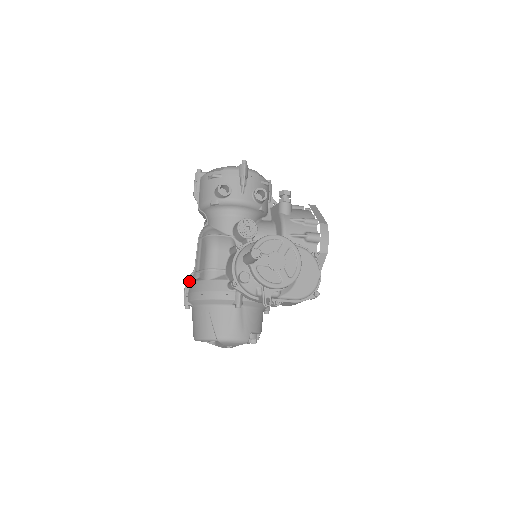
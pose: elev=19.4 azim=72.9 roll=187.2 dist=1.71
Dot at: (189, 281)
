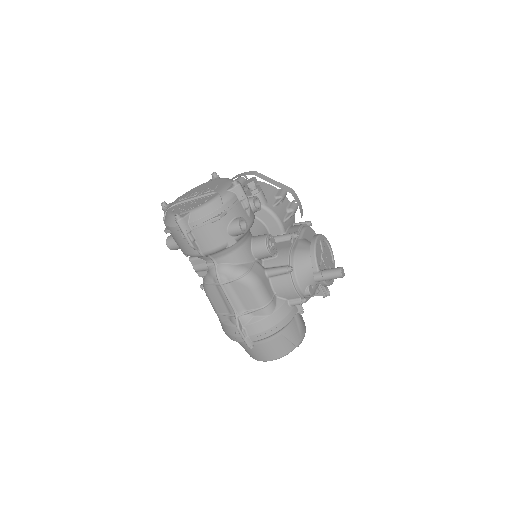
Dot at: (241, 326)
